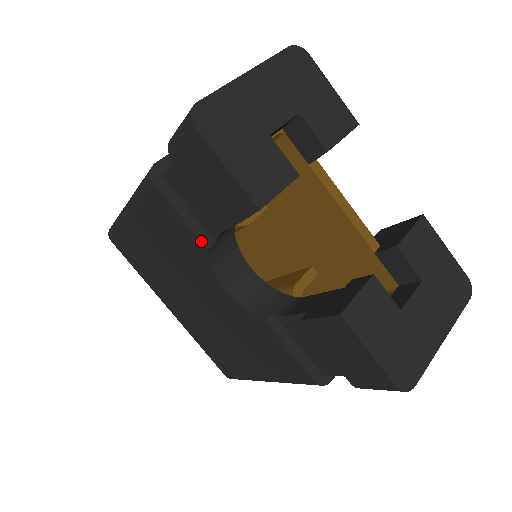
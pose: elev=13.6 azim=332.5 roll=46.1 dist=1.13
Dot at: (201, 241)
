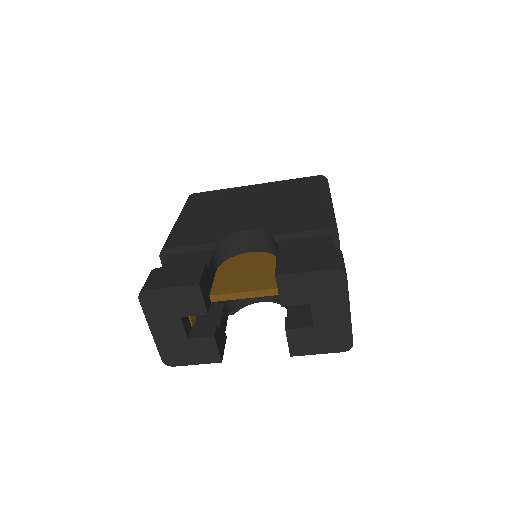
Dot at: occluded
